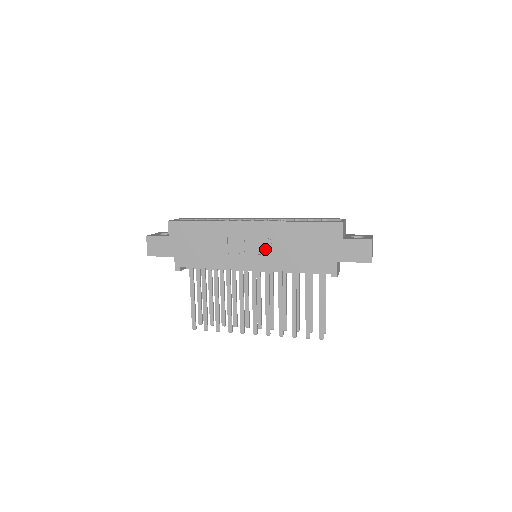
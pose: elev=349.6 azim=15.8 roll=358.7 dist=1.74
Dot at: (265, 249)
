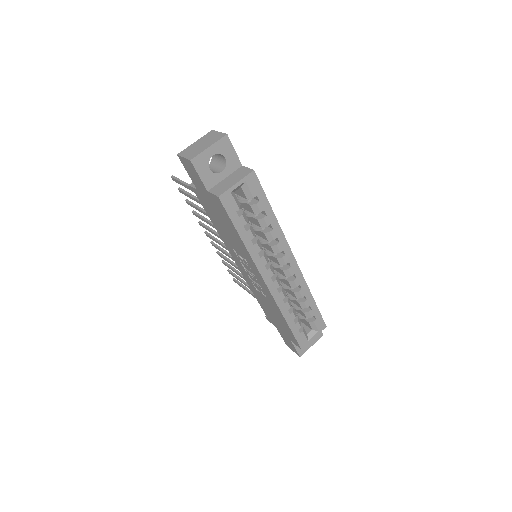
Dot at: (255, 282)
